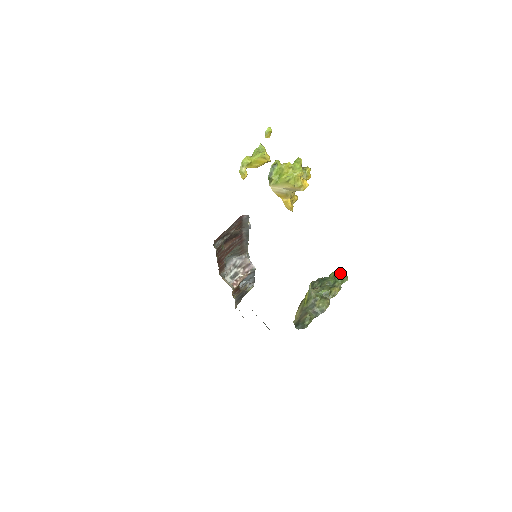
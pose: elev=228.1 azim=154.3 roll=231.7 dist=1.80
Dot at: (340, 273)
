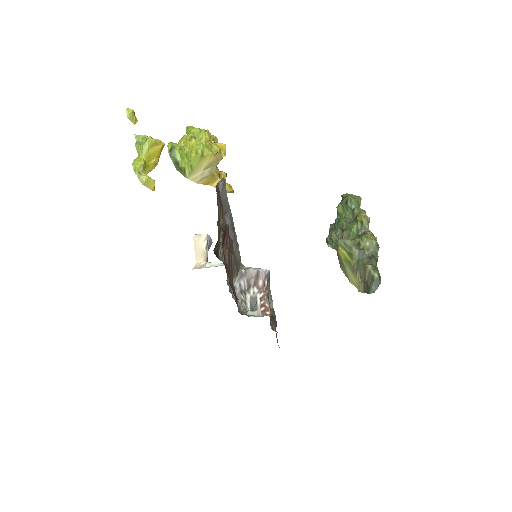
Dot at: (347, 198)
